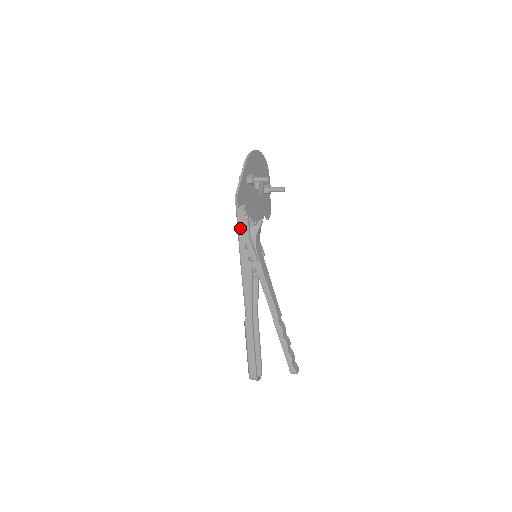
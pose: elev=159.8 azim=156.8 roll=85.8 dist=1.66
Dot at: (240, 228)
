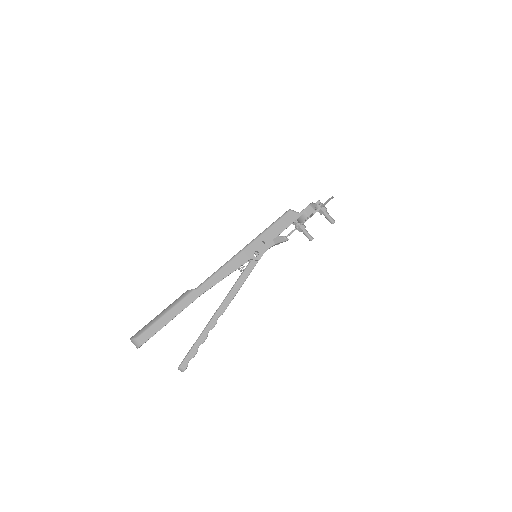
Dot at: (273, 227)
